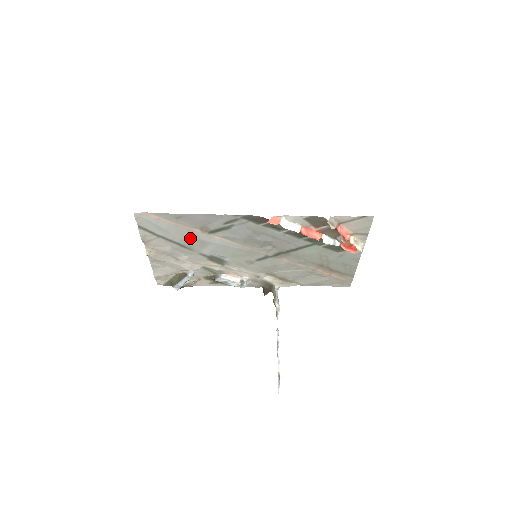
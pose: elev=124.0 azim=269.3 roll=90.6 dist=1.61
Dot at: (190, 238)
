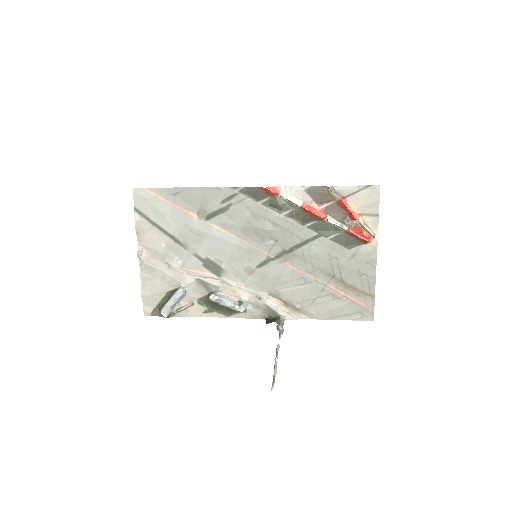
Dot at: (186, 227)
